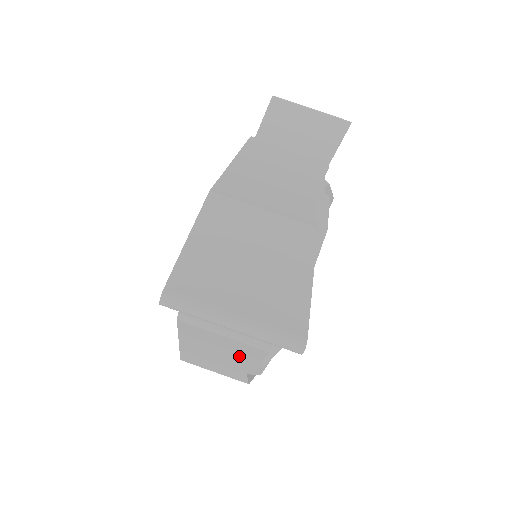
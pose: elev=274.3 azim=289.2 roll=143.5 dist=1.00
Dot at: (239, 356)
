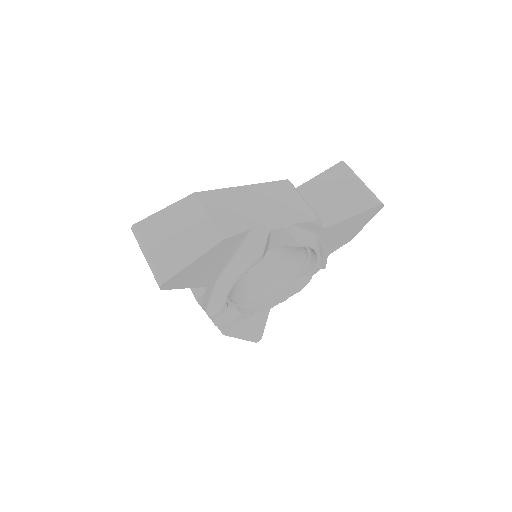
Dot at: occluded
